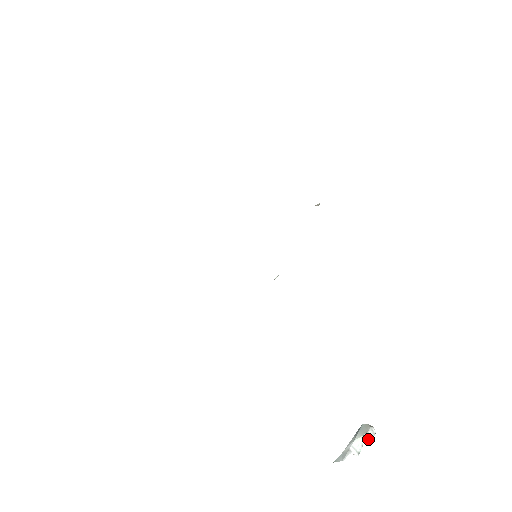
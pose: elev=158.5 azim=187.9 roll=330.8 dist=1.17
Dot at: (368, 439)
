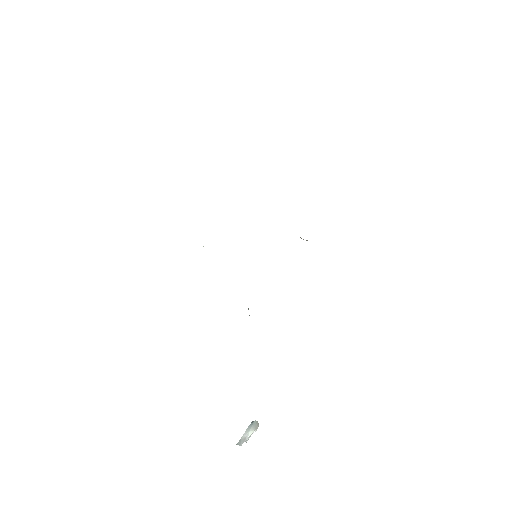
Dot at: (253, 432)
